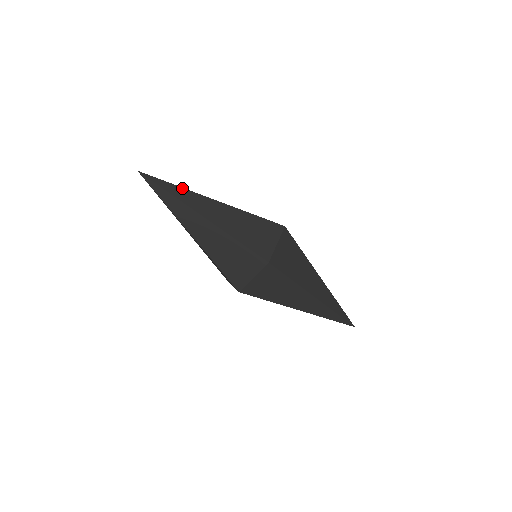
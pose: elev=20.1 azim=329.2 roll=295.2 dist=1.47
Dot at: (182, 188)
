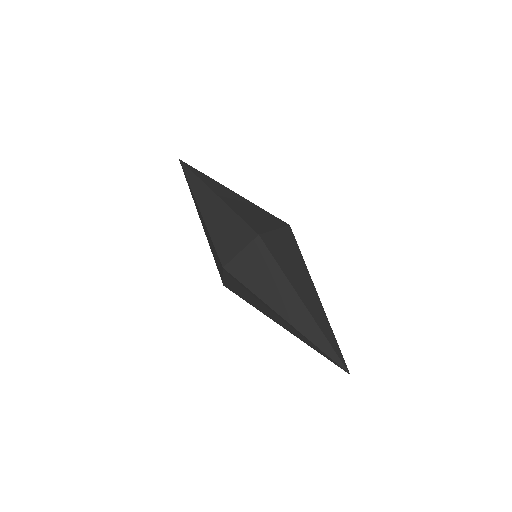
Dot at: (208, 177)
